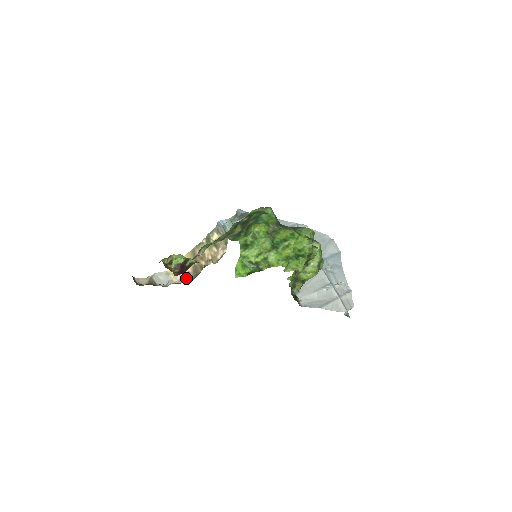
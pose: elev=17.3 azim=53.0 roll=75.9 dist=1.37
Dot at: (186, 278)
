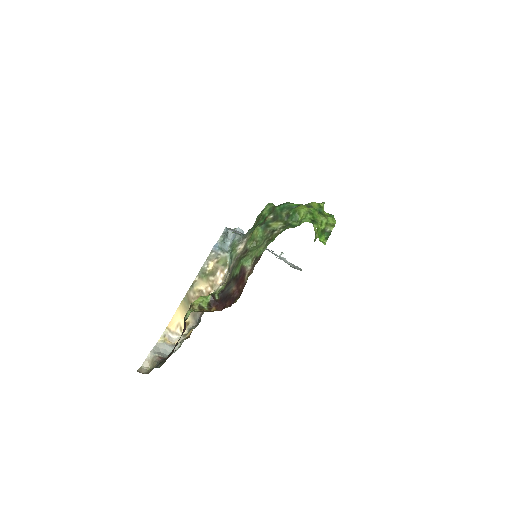
Dot at: occluded
